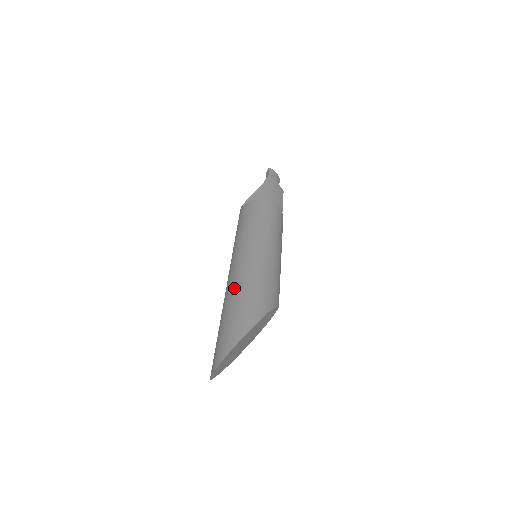
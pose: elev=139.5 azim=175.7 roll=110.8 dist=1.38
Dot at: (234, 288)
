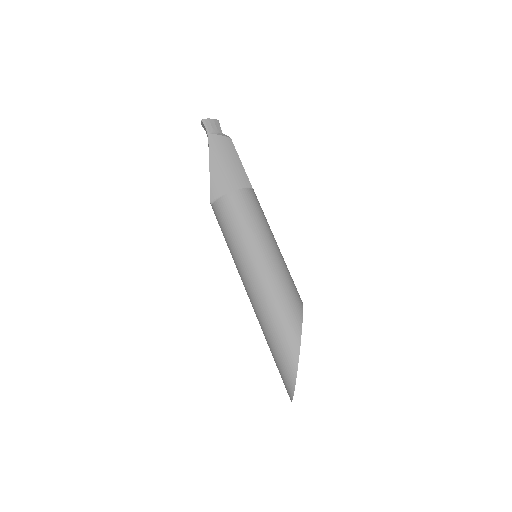
Dot at: (263, 321)
